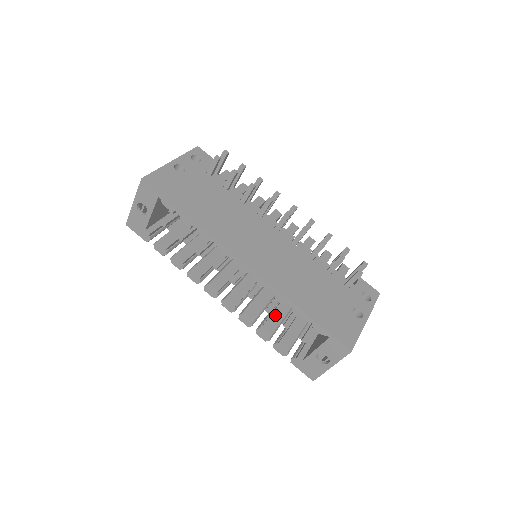
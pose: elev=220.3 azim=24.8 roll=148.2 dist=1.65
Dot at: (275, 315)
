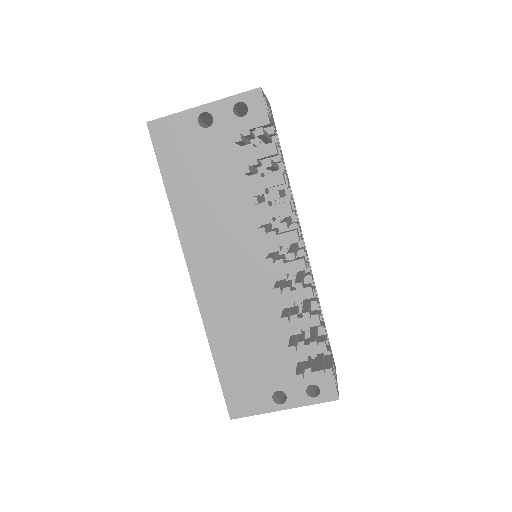
Dot at: occluded
